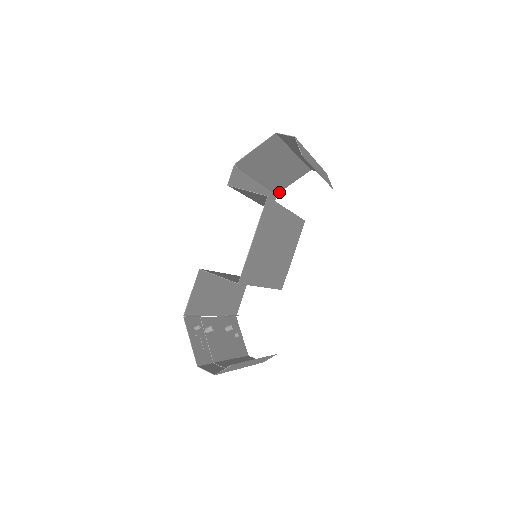
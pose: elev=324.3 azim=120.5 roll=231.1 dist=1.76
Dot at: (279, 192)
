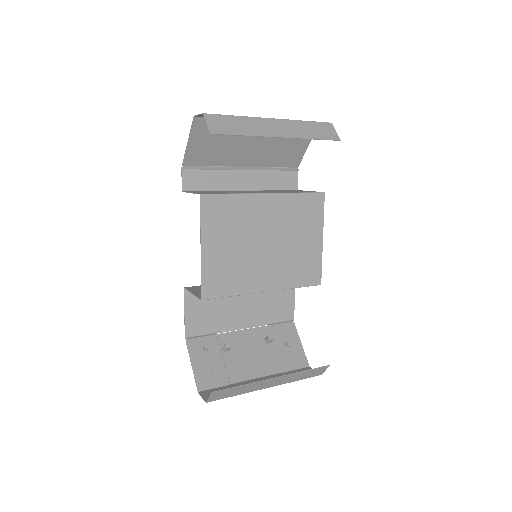
Dot at: occluded
